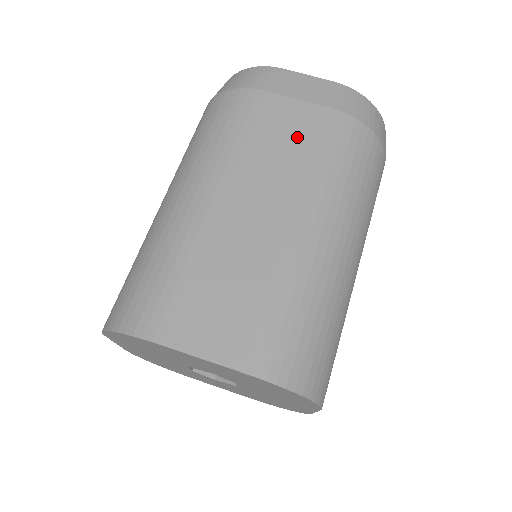
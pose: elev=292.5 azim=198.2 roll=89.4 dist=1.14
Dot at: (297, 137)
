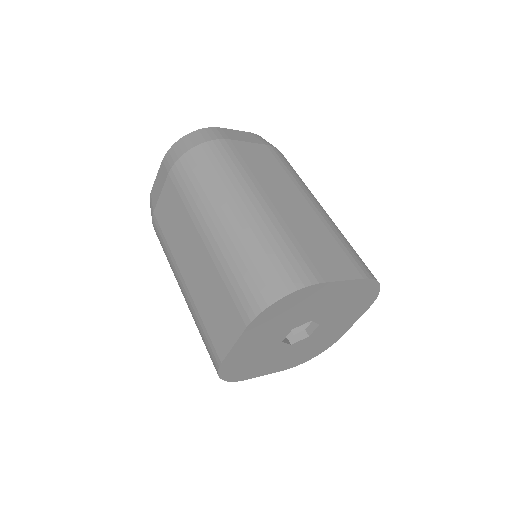
Dot at: (268, 161)
